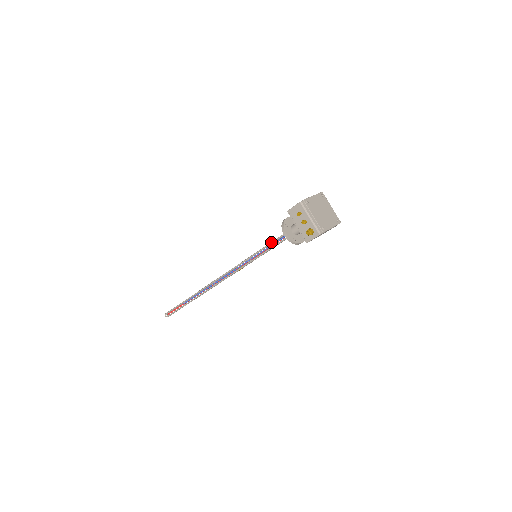
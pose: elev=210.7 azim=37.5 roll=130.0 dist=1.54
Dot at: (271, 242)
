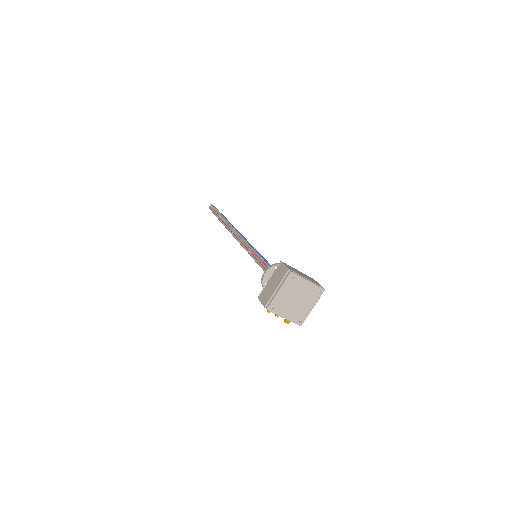
Dot at: occluded
